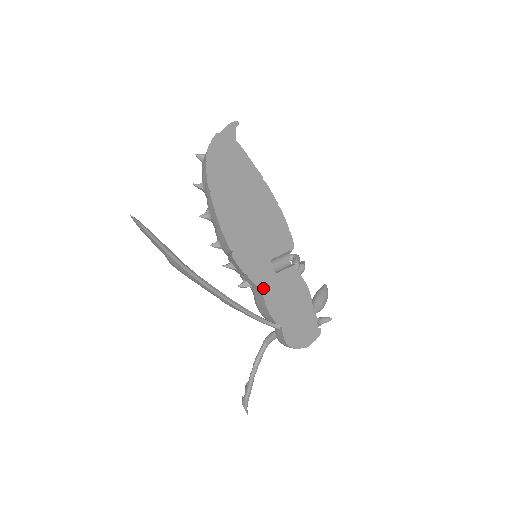
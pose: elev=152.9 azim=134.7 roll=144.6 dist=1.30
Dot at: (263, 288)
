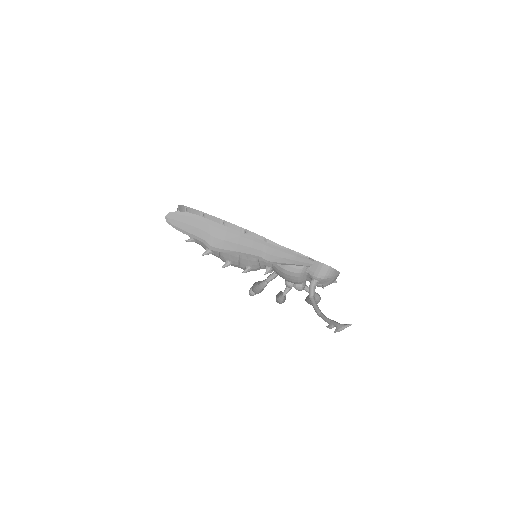
Dot at: (282, 246)
